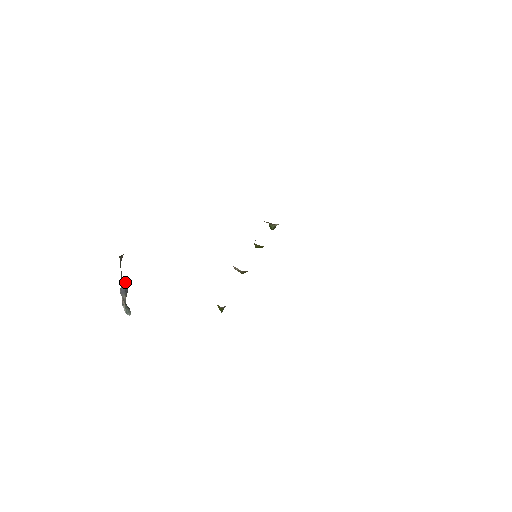
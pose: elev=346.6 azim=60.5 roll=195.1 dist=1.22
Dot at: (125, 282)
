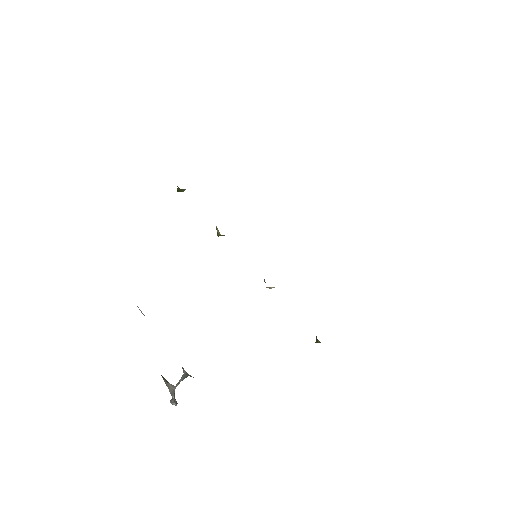
Dot at: (168, 384)
